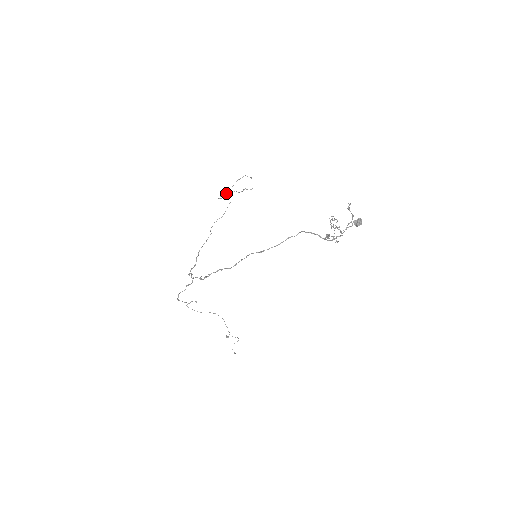
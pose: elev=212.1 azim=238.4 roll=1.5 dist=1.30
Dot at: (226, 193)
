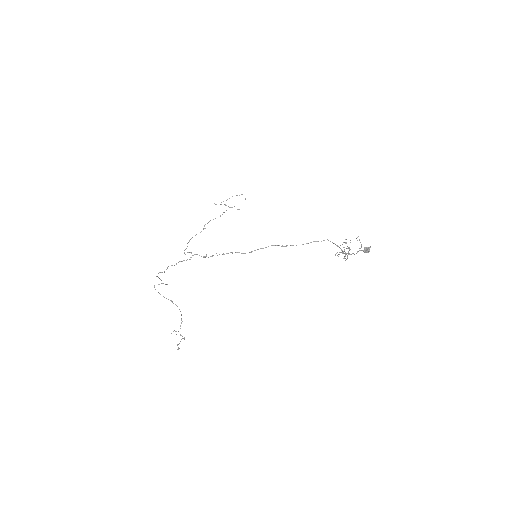
Dot at: (221, 202)
